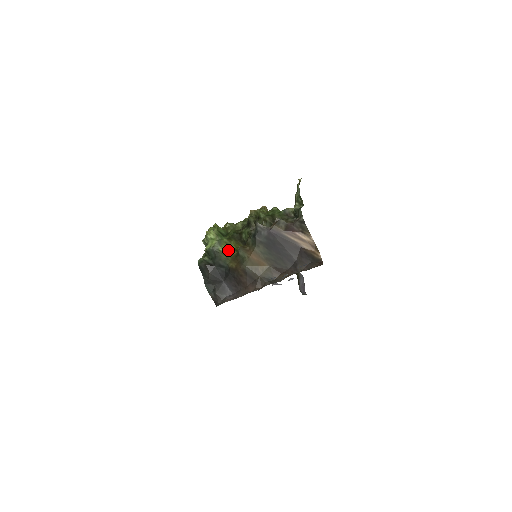
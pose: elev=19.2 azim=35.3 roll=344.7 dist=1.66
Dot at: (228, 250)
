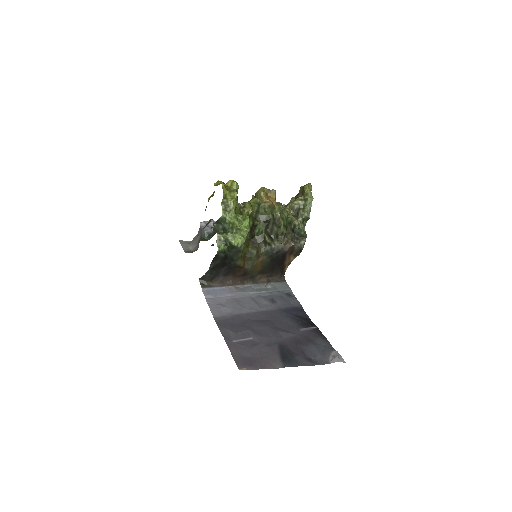
Dot at: (245, 247)
